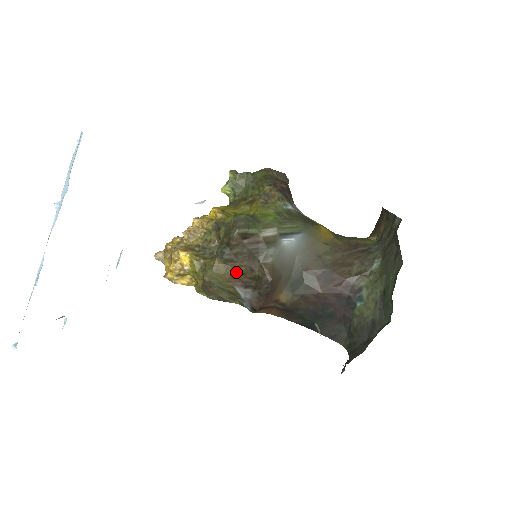
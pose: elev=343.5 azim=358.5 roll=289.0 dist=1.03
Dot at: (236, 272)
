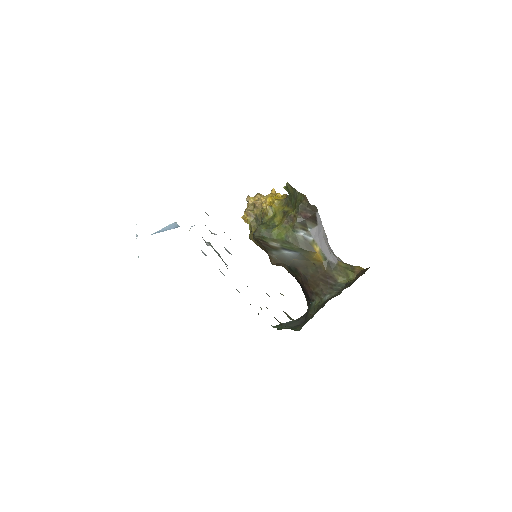
Dot at: (260, 246)
